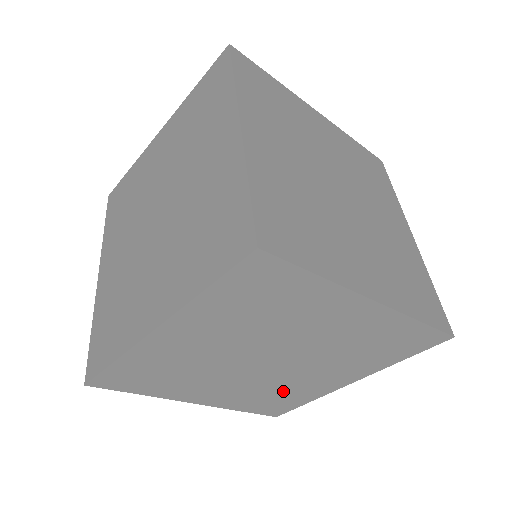
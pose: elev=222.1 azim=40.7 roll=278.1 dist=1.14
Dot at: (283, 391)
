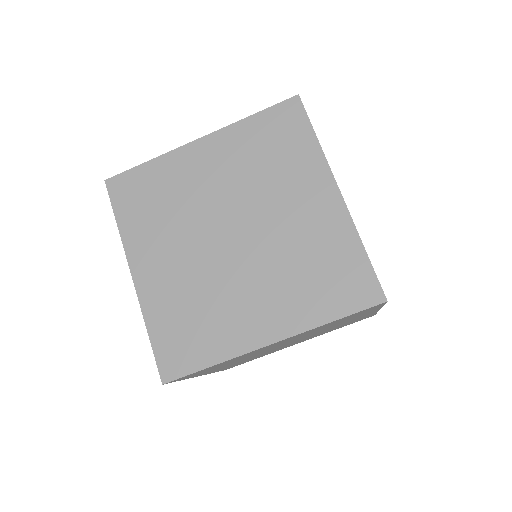
Dot at: (207, 311)
